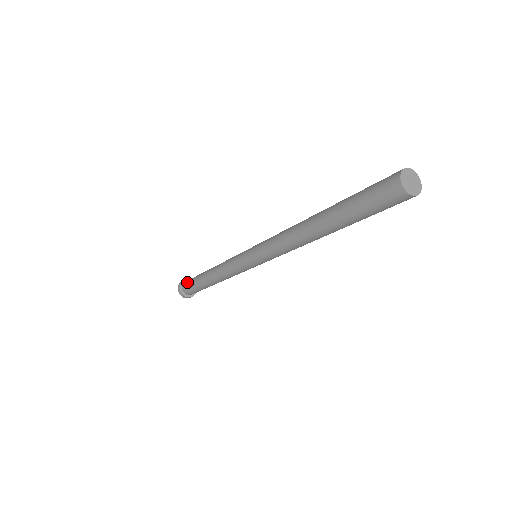
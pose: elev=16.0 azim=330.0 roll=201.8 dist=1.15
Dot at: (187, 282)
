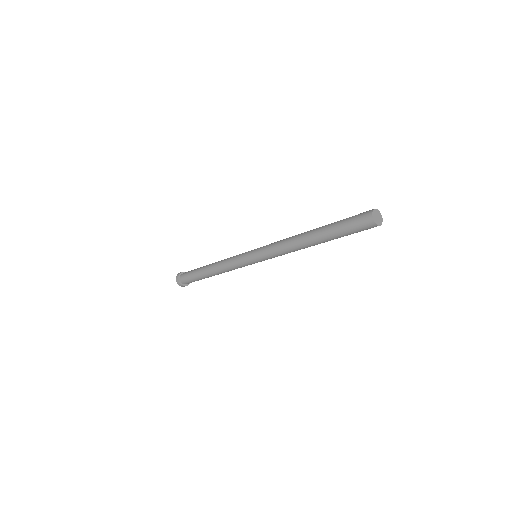
Dot at: (185, 278)
